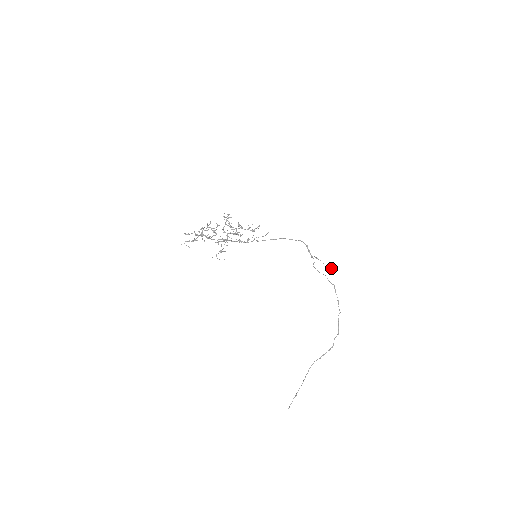
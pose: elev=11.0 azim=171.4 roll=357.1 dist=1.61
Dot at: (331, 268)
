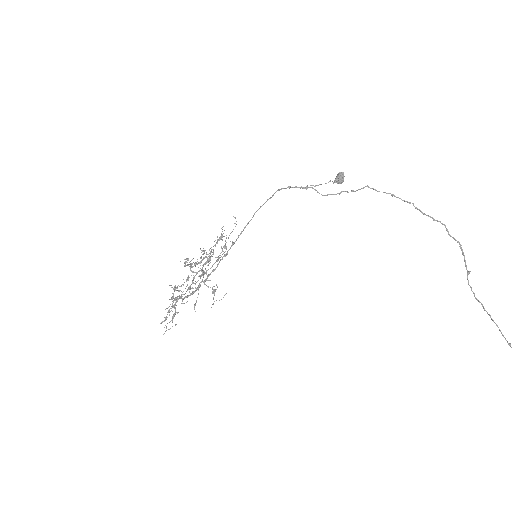
Dot at: (342, 180)
